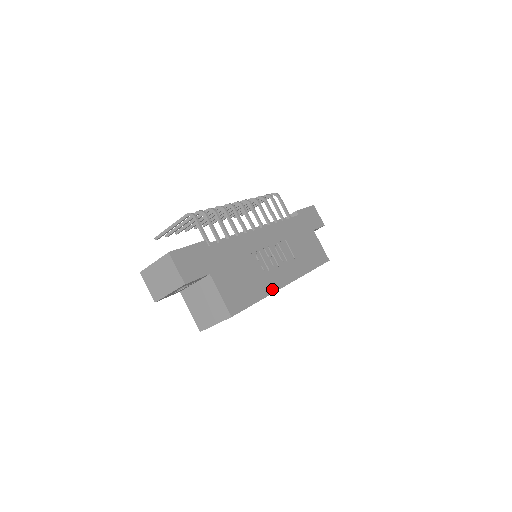
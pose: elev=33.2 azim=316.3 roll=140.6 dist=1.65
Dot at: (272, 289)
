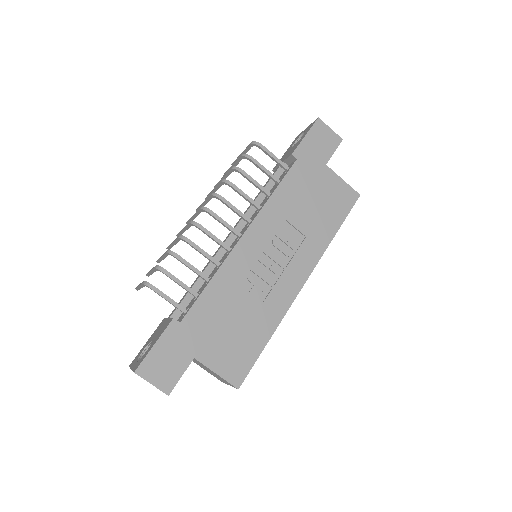
Dot at: (282, 311)
